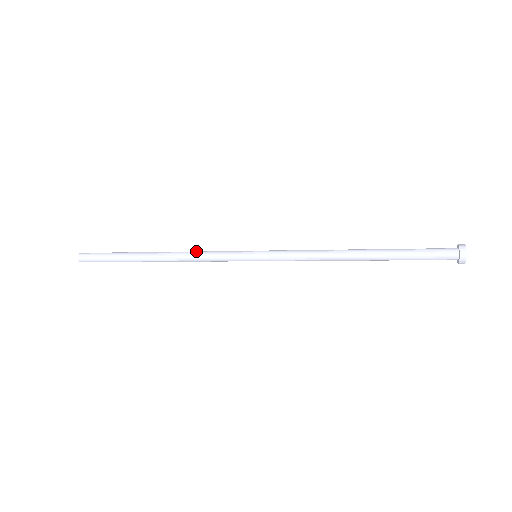
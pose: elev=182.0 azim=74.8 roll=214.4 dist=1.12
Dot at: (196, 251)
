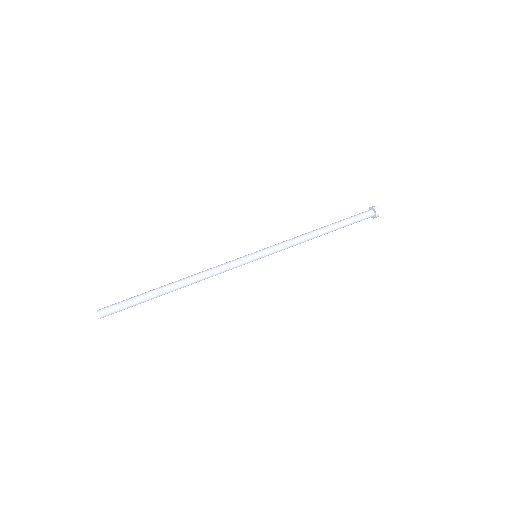
Dot at: (209, 269)
